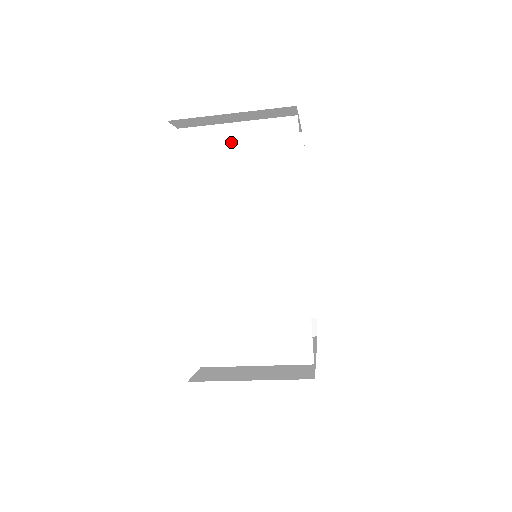
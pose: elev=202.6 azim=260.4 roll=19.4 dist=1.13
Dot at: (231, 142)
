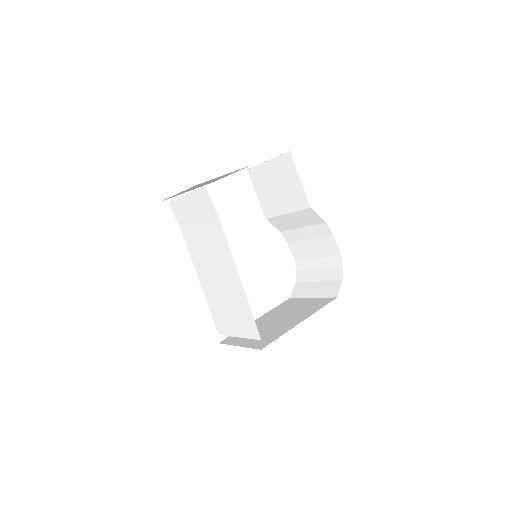
Dot at: (189, 206)
